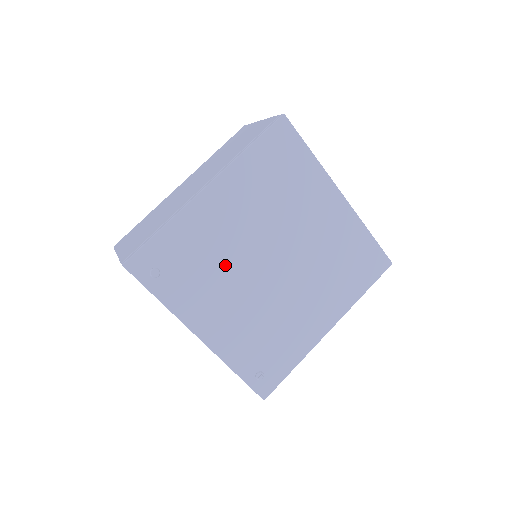
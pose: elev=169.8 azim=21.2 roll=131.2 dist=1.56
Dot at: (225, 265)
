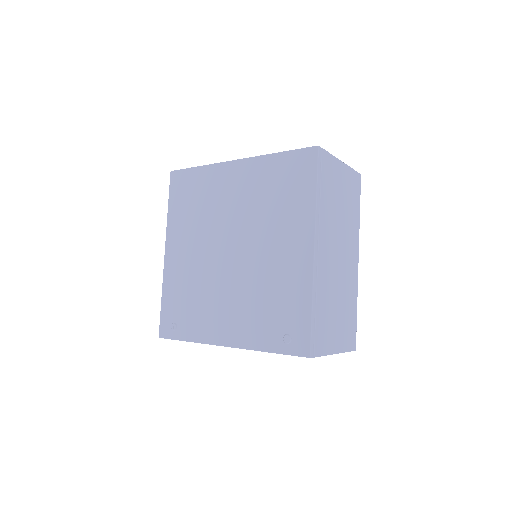
Dot at: (204, 284)
